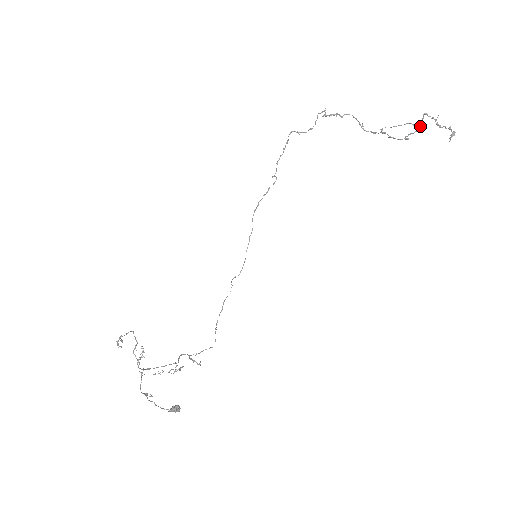
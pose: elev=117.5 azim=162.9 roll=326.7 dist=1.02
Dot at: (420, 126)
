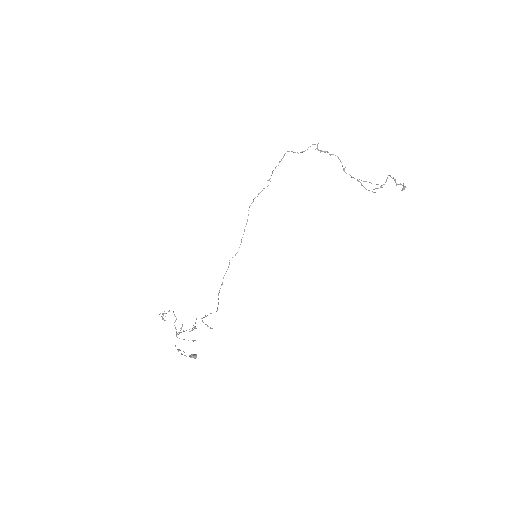
Dot at: (384, 184)
